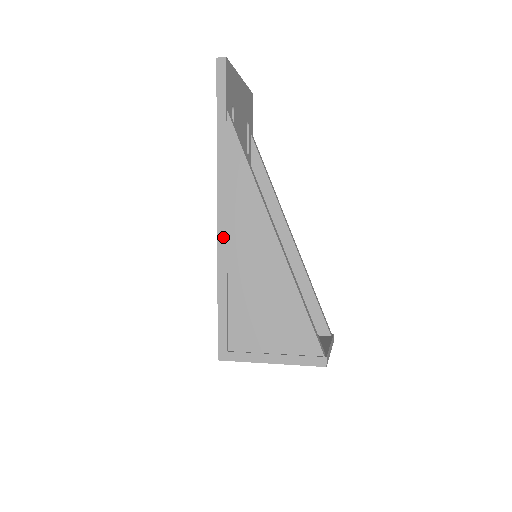
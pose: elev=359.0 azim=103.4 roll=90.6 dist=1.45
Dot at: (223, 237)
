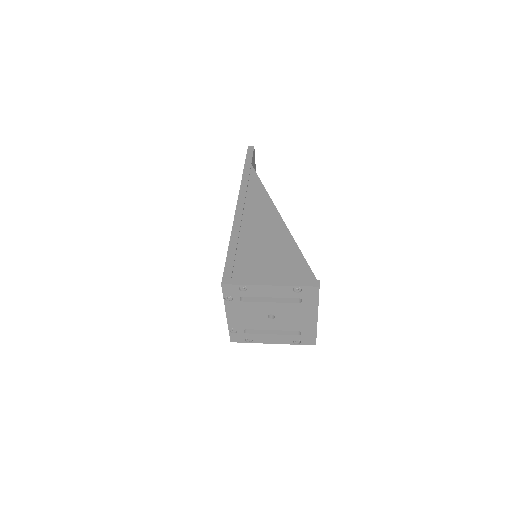
Dot at: (239, 215)
